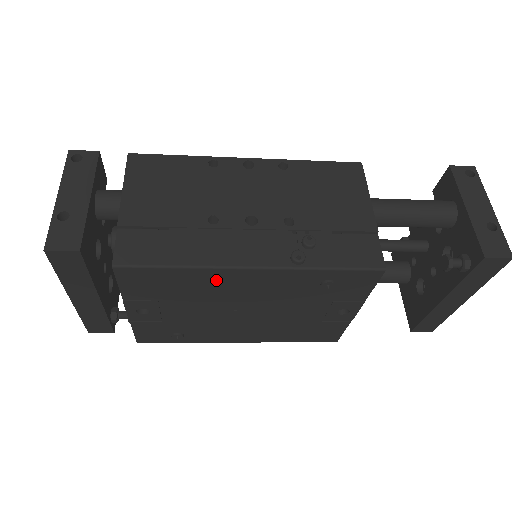
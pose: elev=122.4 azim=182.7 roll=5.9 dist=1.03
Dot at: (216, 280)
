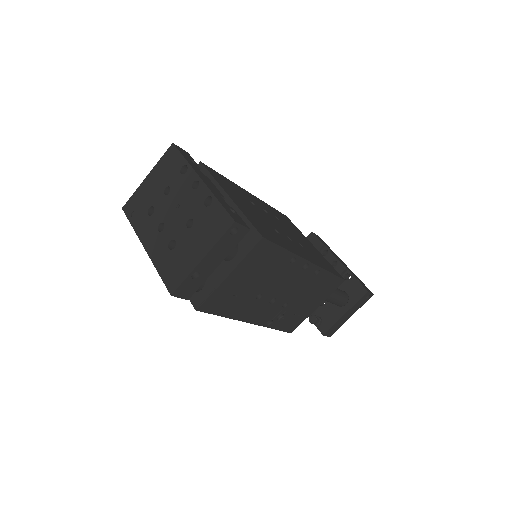
Dot at: occluded
